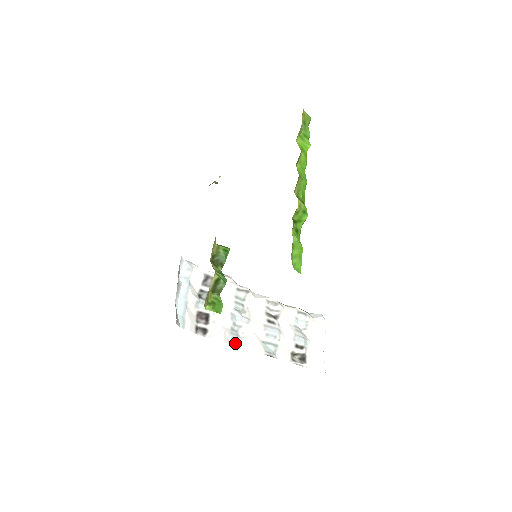
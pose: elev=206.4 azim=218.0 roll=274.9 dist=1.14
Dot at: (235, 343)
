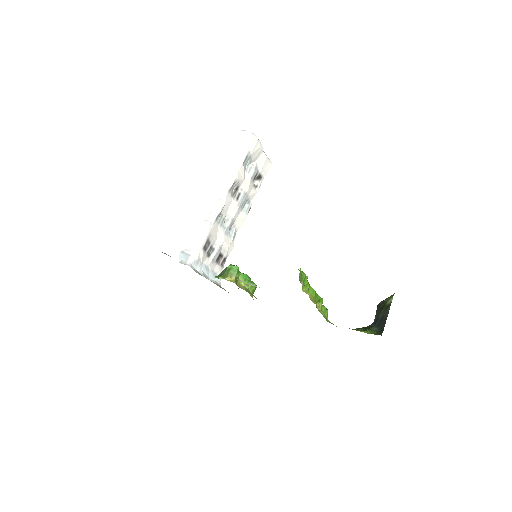
Dot at: (235, 235)
